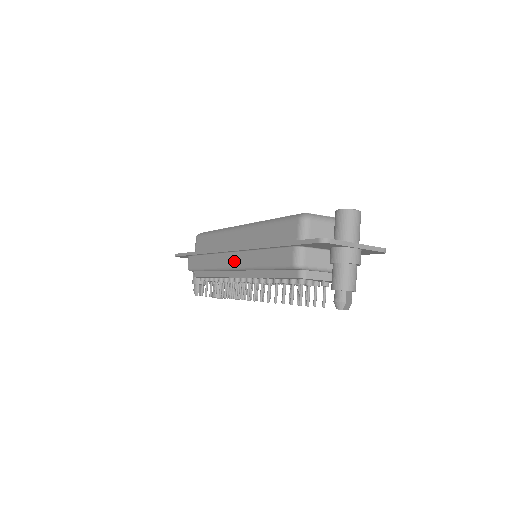
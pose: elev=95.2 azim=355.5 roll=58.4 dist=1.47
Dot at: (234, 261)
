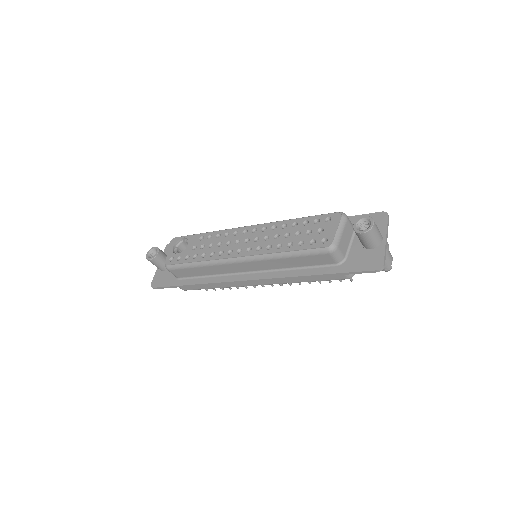
Dot at: (261, 283)
